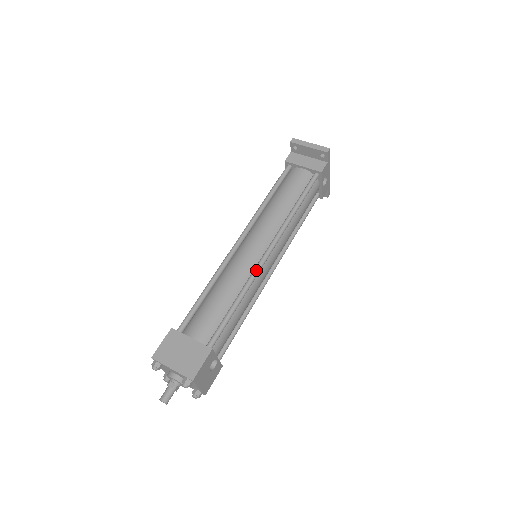
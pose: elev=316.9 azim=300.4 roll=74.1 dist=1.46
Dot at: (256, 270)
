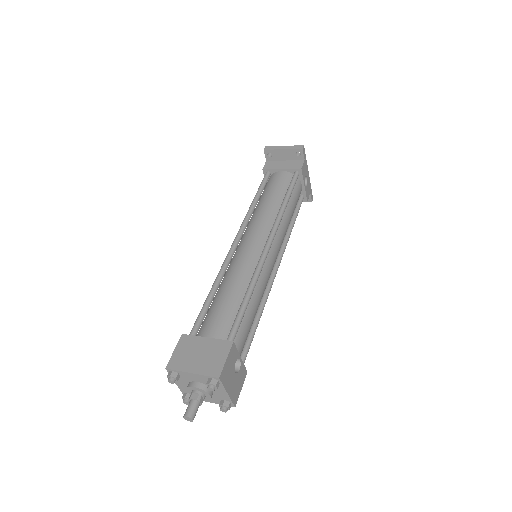
Dot at: (261, 261)
